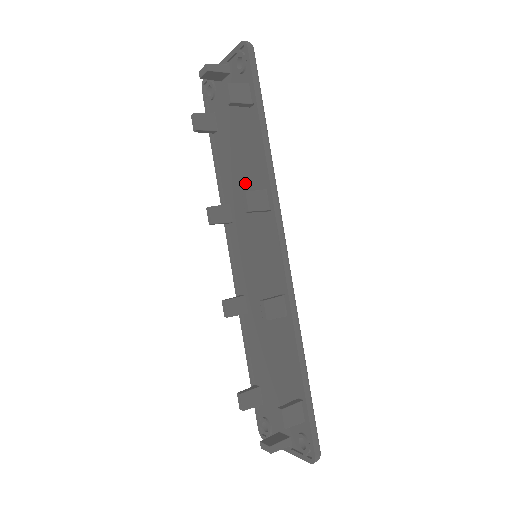
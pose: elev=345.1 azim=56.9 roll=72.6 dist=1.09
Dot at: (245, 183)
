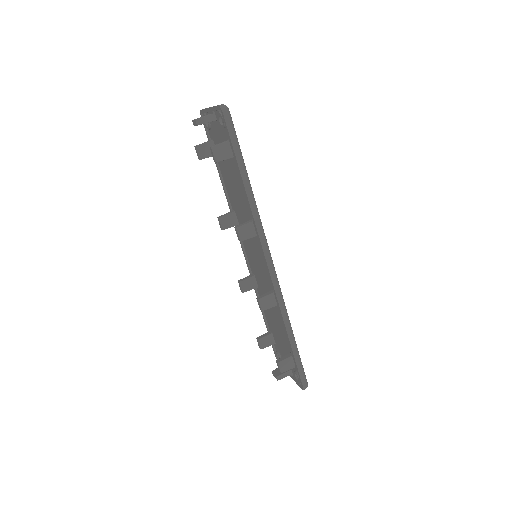
Dot at: (241, 205)
